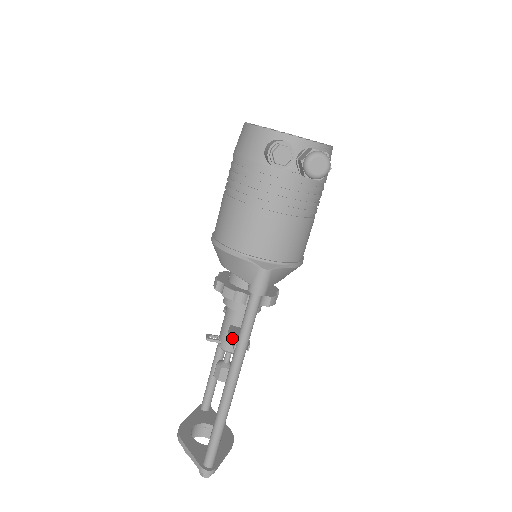
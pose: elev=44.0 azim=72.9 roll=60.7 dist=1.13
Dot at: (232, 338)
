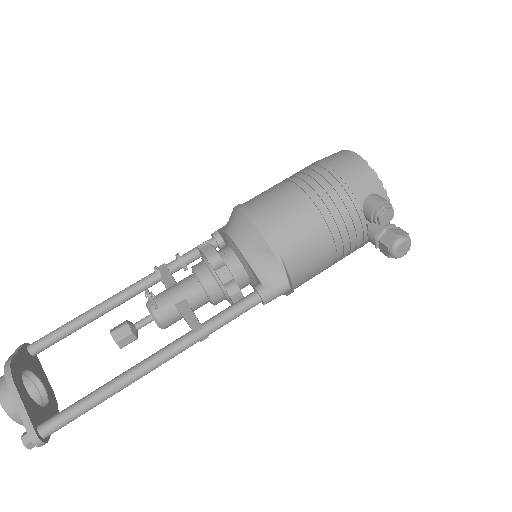
Dot at: (192, 317)
